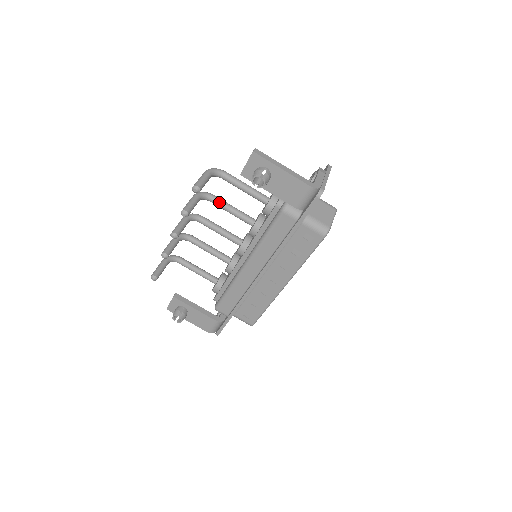
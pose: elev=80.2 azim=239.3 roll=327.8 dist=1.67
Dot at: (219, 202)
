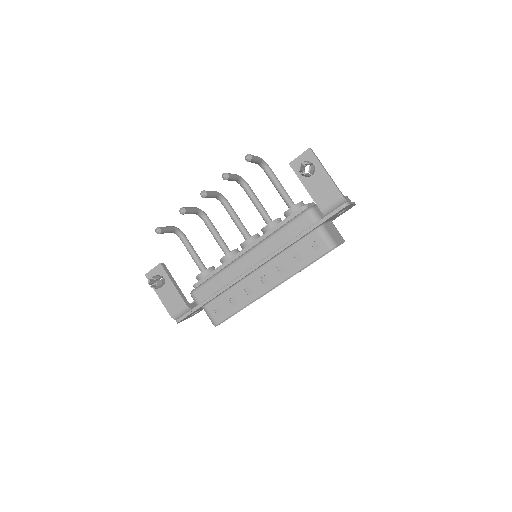
Dot at: (251, 192)
